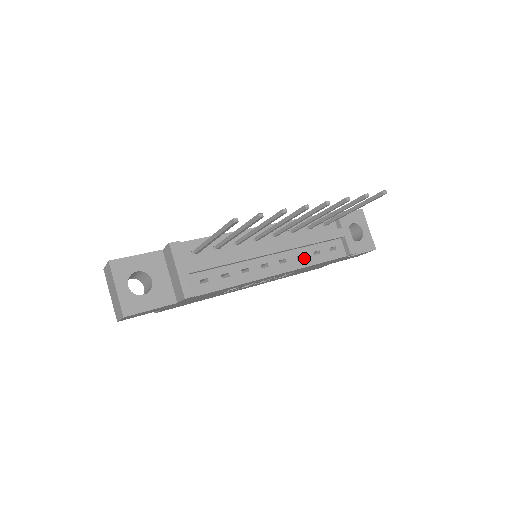
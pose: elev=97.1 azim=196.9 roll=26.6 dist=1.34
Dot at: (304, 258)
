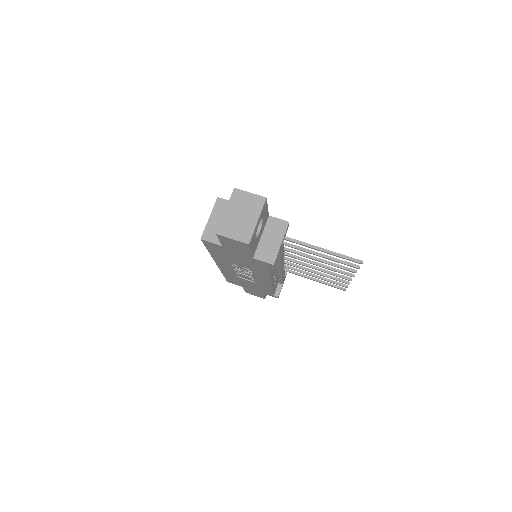
Dot at: occluded
